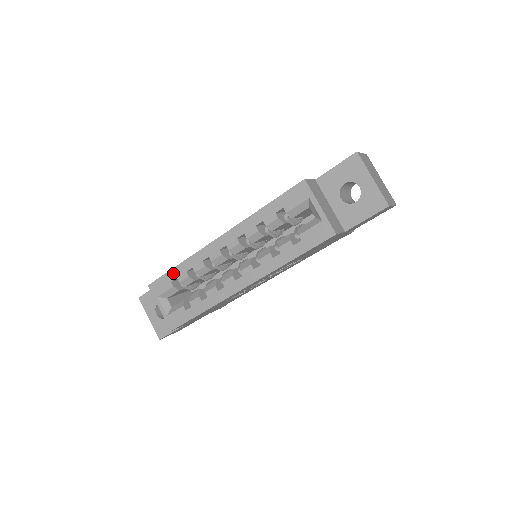
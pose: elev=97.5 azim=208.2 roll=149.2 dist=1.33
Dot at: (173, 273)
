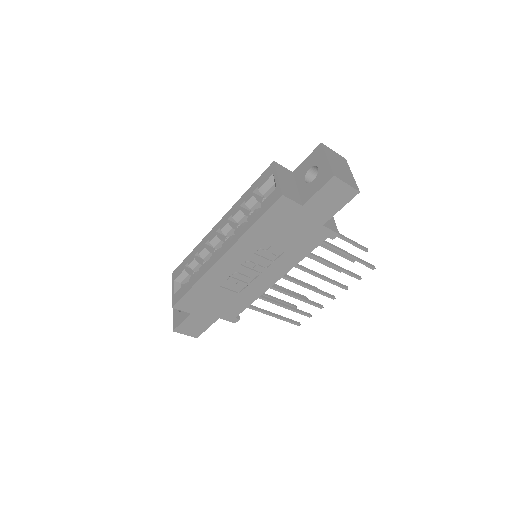
Dot at: (187, 259)
